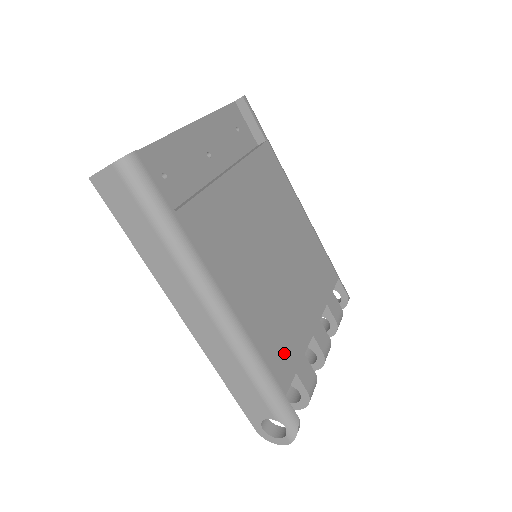
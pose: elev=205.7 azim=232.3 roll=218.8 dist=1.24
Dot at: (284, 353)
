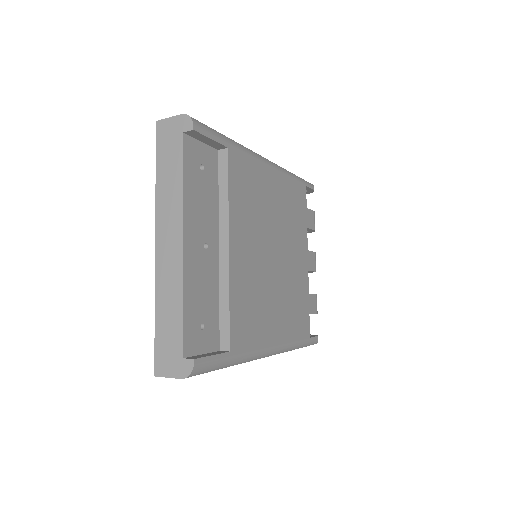
Dot at: (302, 315)
